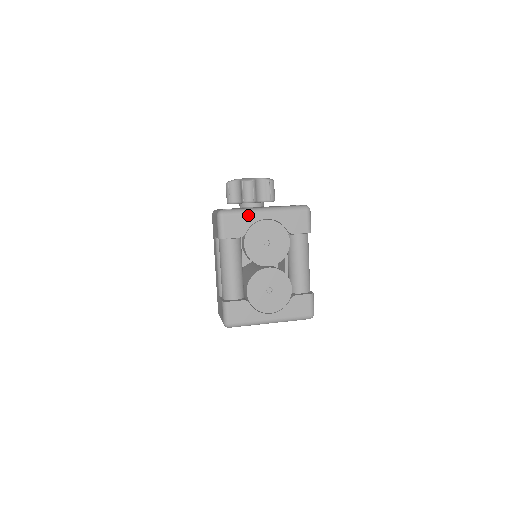
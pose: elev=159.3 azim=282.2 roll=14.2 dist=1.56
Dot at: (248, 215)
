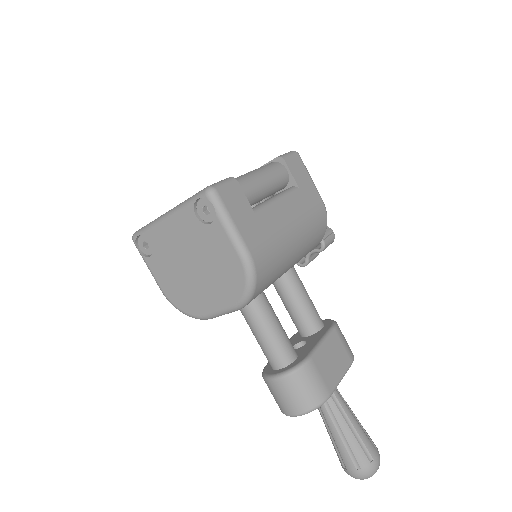
Dot at: occluded
